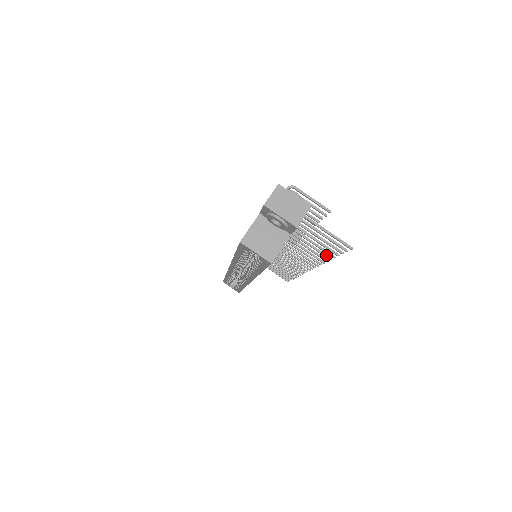
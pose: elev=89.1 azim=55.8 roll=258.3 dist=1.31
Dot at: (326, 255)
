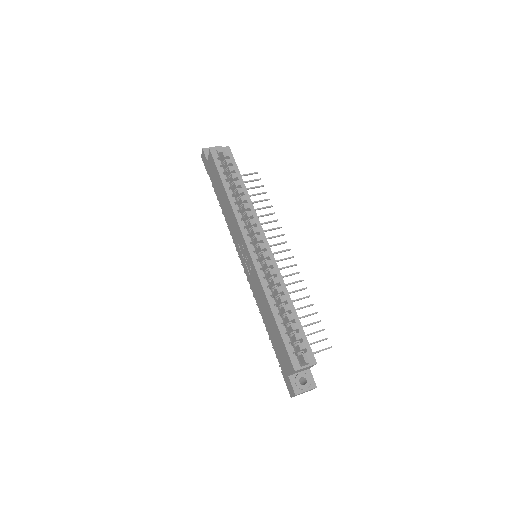
Dot at: (268, 207)
